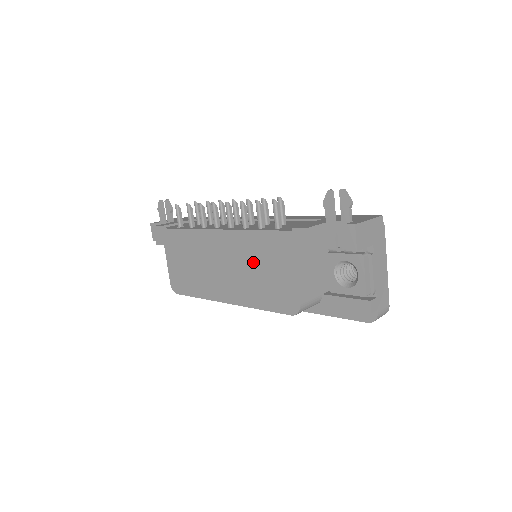
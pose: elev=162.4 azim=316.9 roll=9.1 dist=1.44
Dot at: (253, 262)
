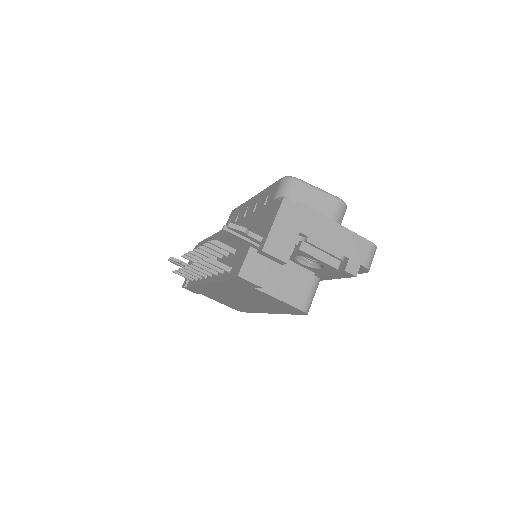
Dot at: (246, 295)
